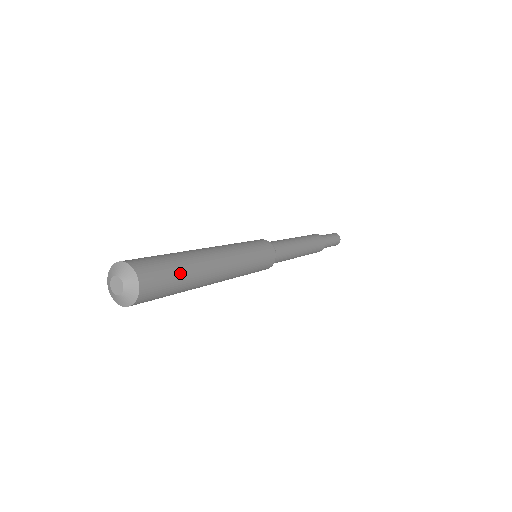
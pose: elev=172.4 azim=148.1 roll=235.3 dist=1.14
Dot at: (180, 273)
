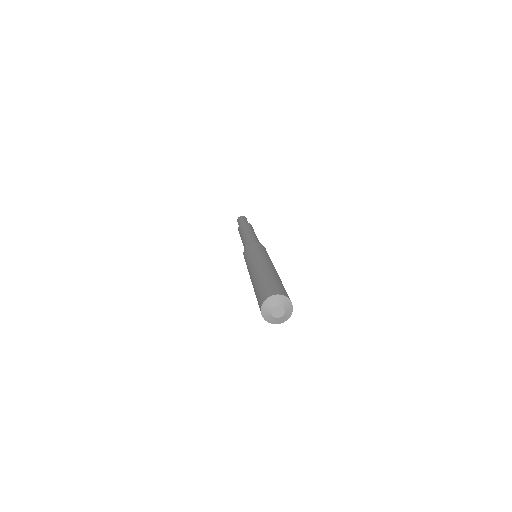
Dot at: occluded
